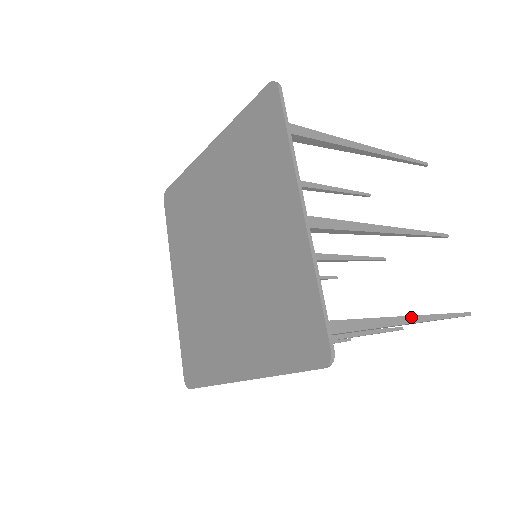
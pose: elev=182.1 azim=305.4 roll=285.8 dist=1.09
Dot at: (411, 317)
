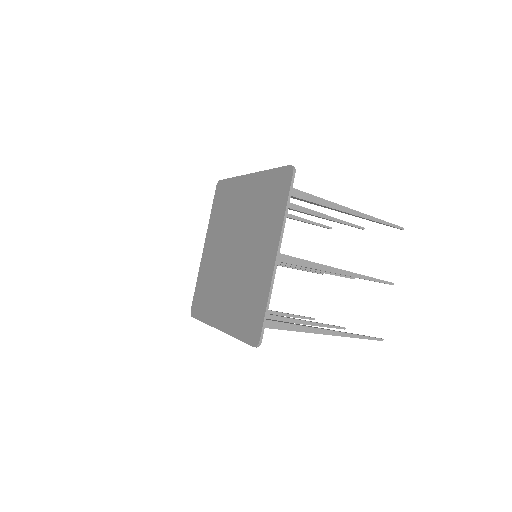
Dot at: (333, 331)
